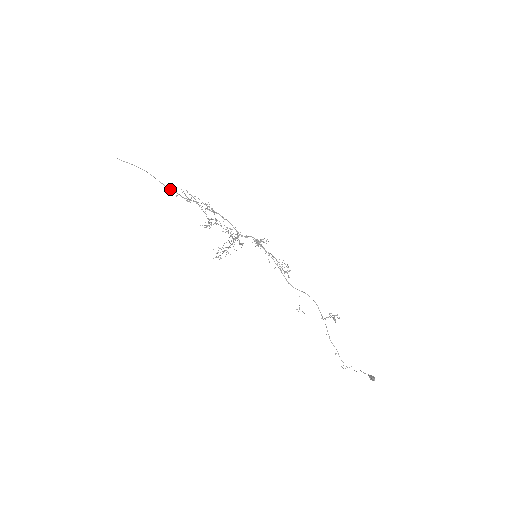
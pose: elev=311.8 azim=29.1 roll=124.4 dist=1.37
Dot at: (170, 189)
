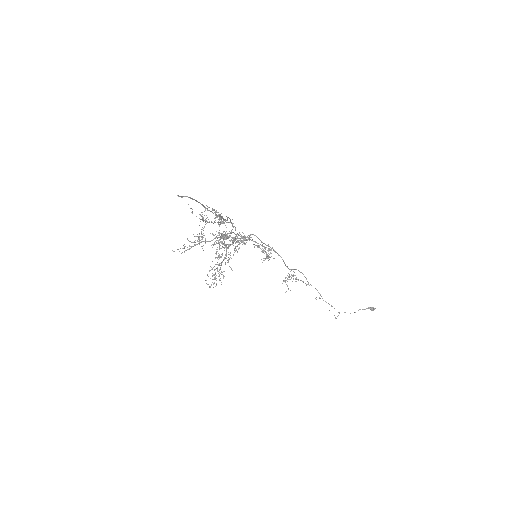
Dot at: (217, 215)
